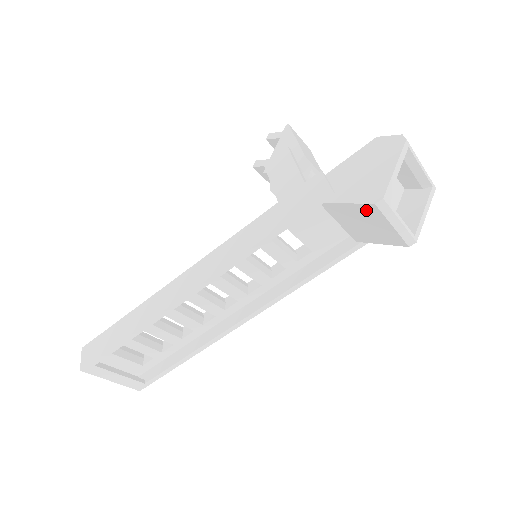
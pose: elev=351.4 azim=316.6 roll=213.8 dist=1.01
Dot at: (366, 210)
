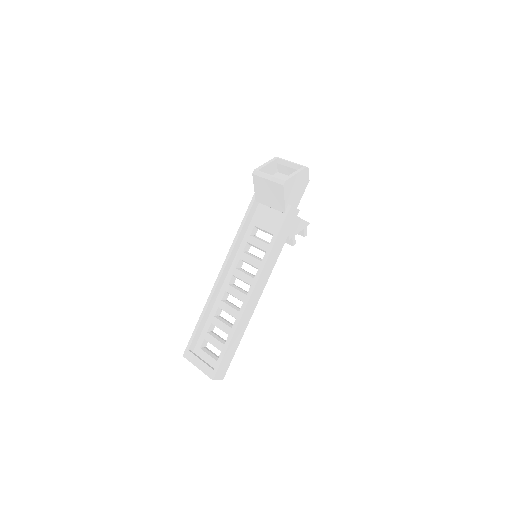
Dot at: (257, 182)
